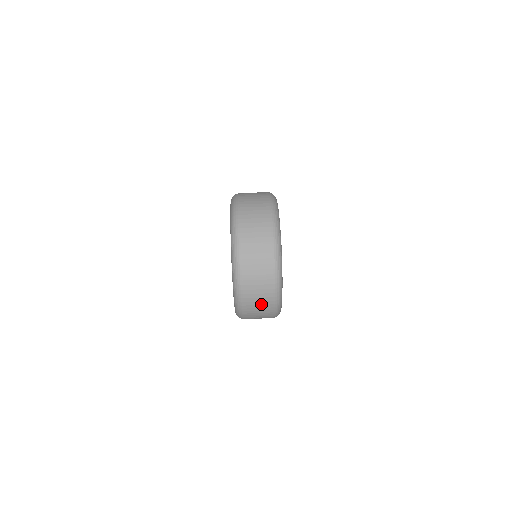
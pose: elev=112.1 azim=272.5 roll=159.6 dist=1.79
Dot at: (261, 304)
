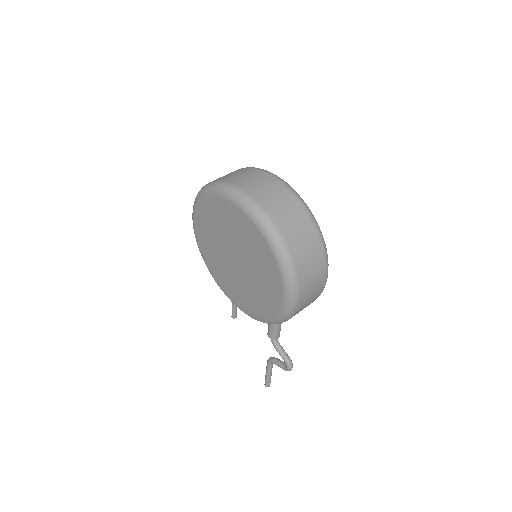
Dot at: (304, 236)
